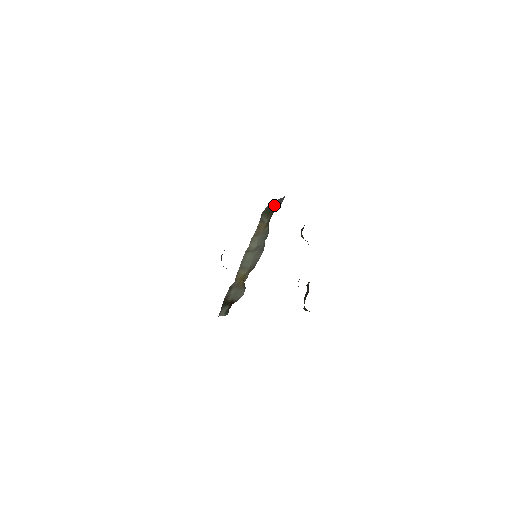
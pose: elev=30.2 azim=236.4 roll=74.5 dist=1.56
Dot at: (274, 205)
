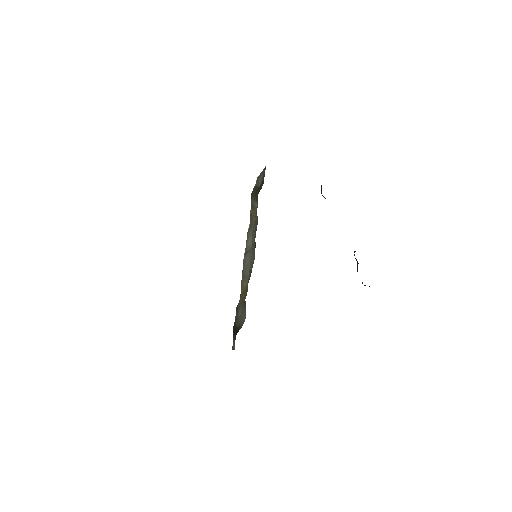
Dot at: (260, 180)
